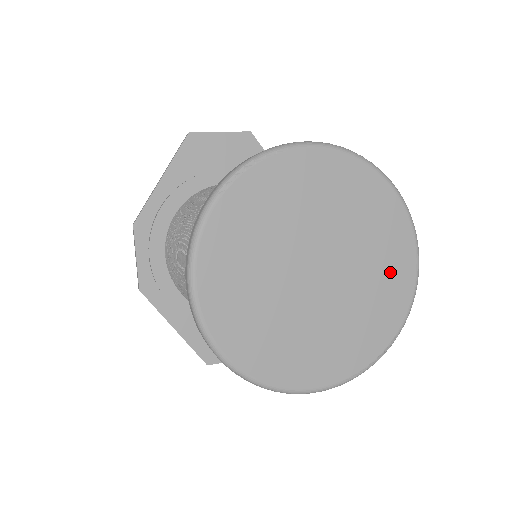
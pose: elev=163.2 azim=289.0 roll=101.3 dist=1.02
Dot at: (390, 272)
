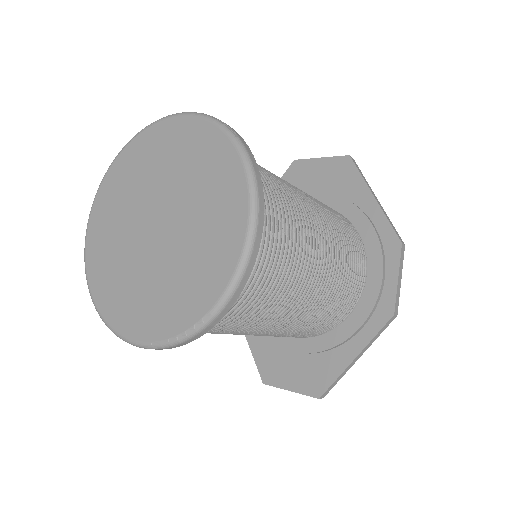
Dot at: (216, 238)
